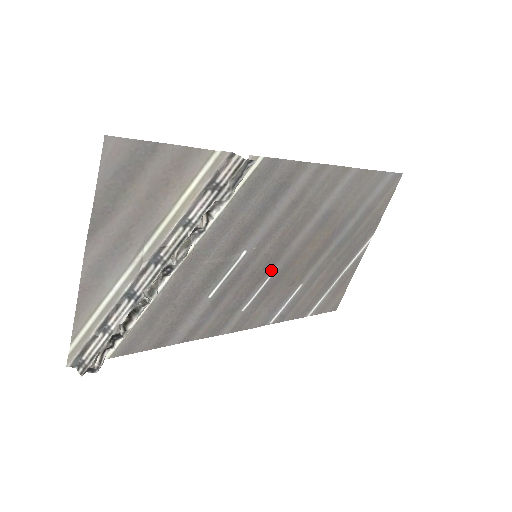
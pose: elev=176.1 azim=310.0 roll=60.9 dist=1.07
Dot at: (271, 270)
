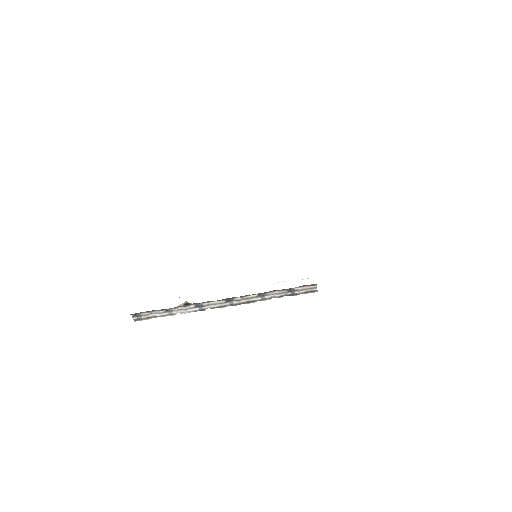
Dot at: occluded
